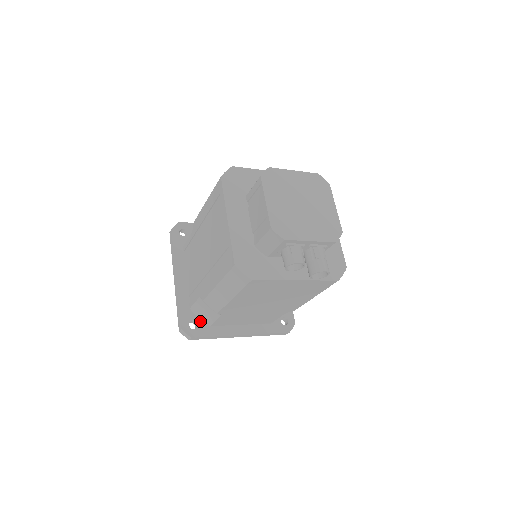
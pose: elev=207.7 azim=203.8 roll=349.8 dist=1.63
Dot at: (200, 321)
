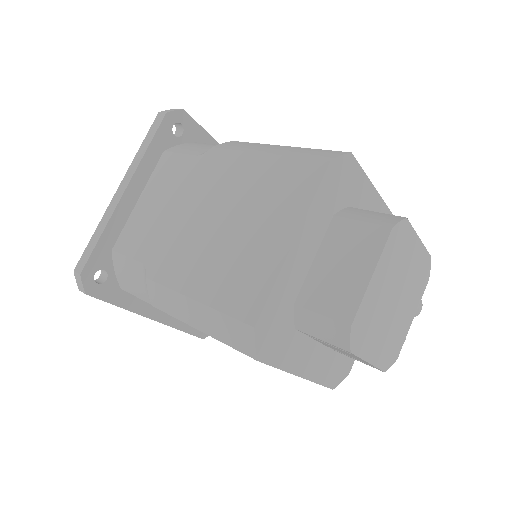
Dot at: occluded
